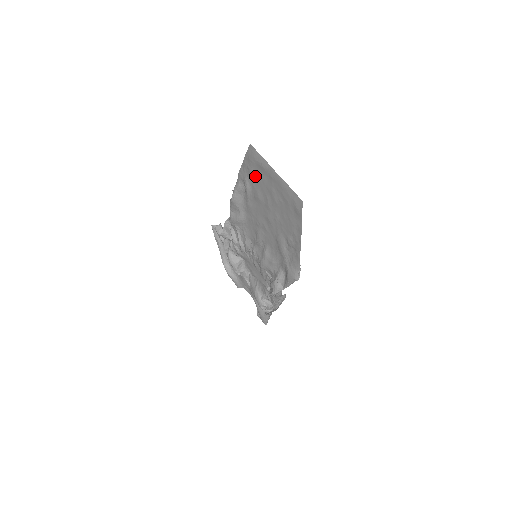
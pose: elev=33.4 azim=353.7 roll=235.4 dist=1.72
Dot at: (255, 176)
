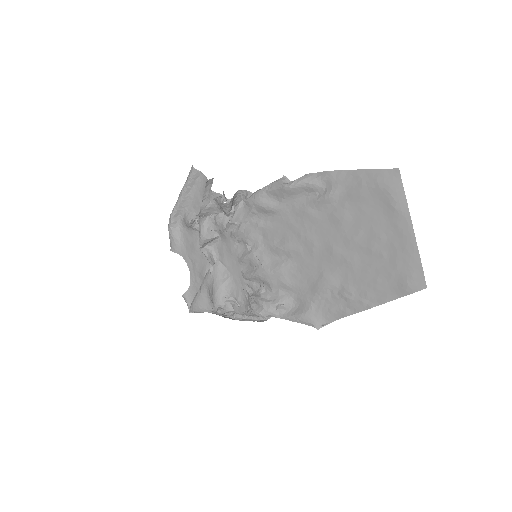
Dot at: (363, 200)
